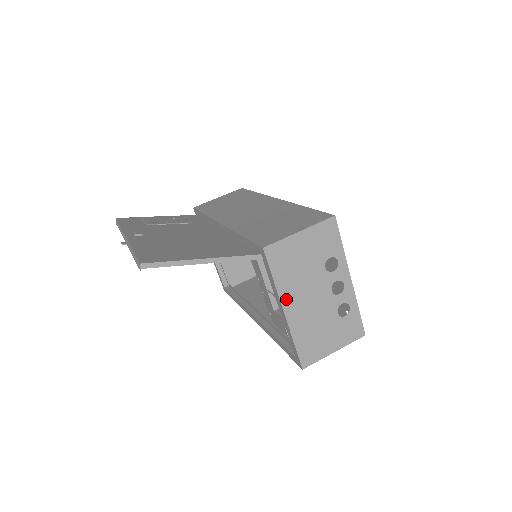
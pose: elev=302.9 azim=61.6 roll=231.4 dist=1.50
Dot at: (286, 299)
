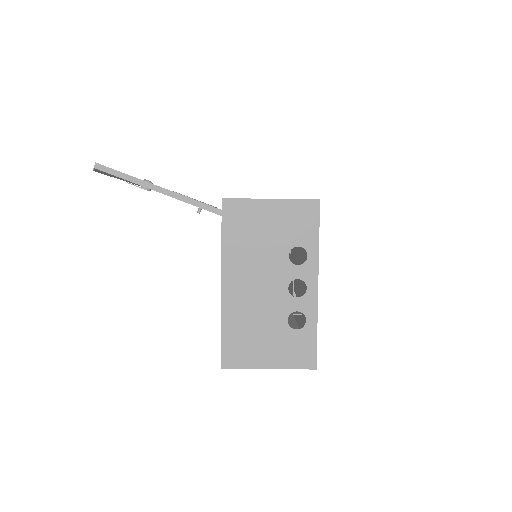
Dot at: (229, 270)
